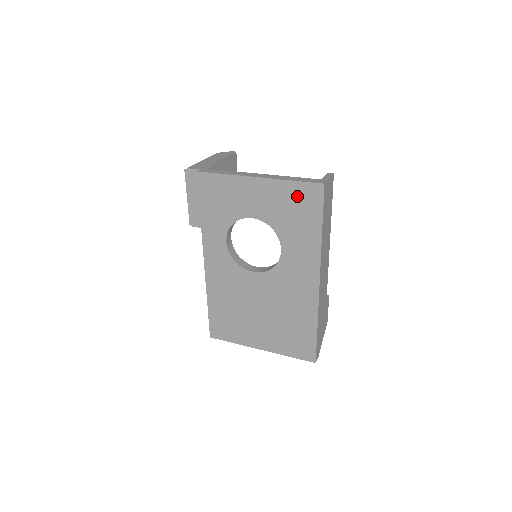
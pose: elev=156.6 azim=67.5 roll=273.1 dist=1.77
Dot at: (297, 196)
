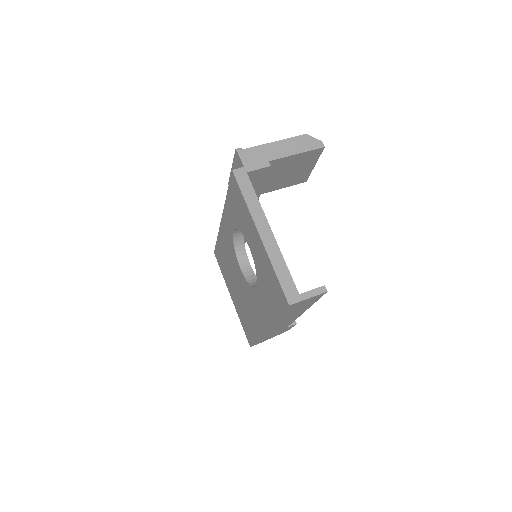
Dot at: (274, 282)
